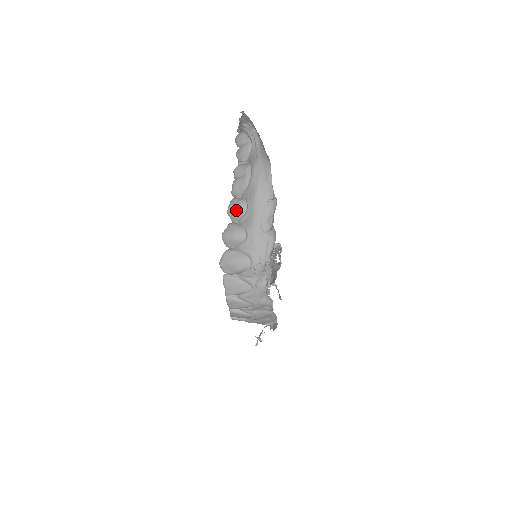
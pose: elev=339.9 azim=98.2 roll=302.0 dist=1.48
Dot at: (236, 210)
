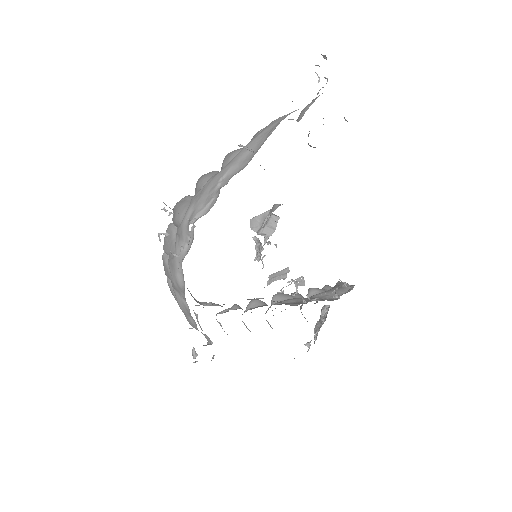
Dot at: (228, 156)
